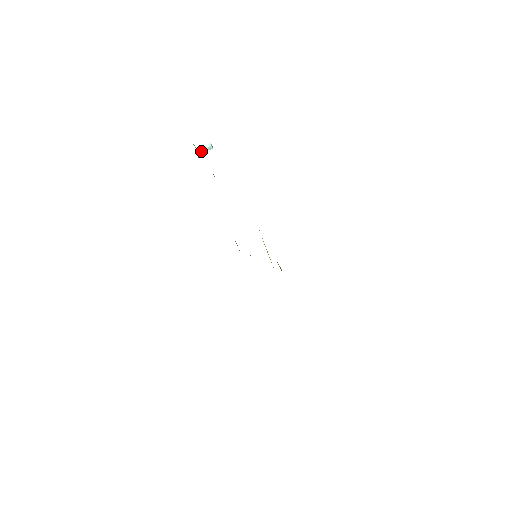
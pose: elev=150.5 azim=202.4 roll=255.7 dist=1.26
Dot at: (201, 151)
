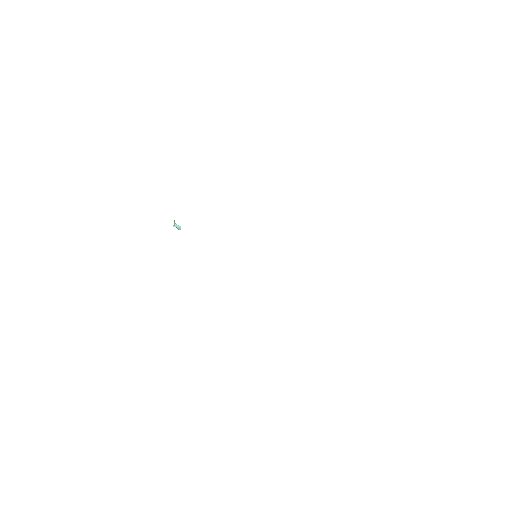
Dot at: (175, 225)
